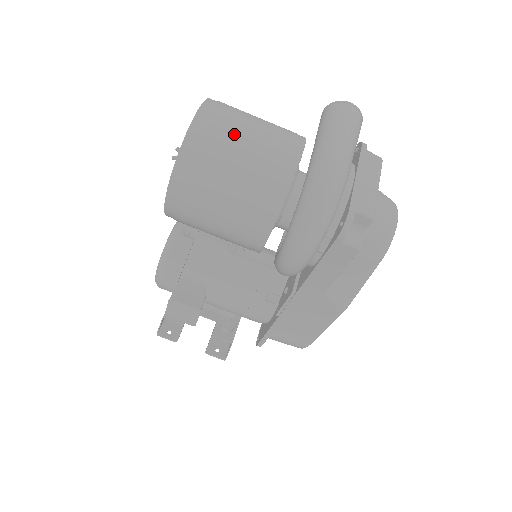
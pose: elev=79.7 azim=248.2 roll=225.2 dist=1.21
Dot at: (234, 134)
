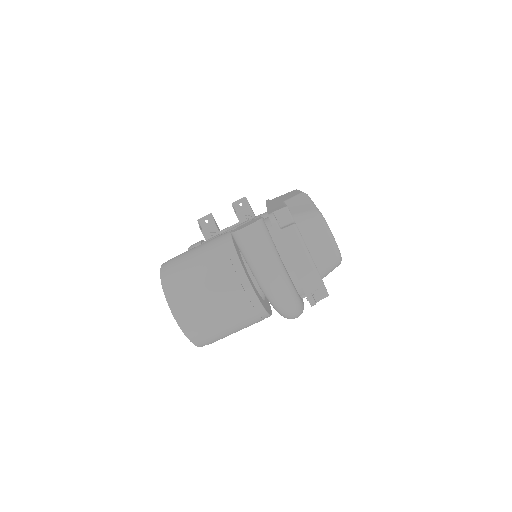
Dot at: (207, 314)
